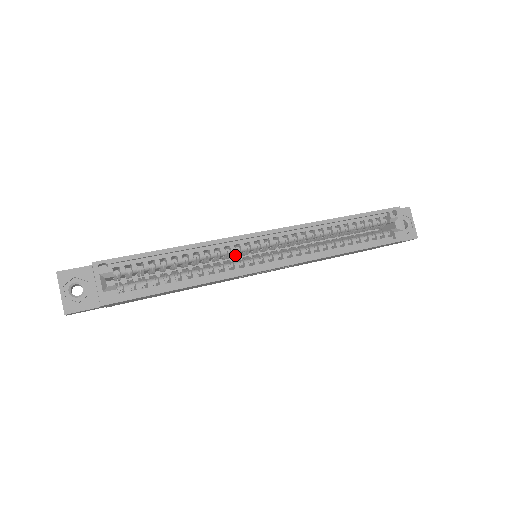
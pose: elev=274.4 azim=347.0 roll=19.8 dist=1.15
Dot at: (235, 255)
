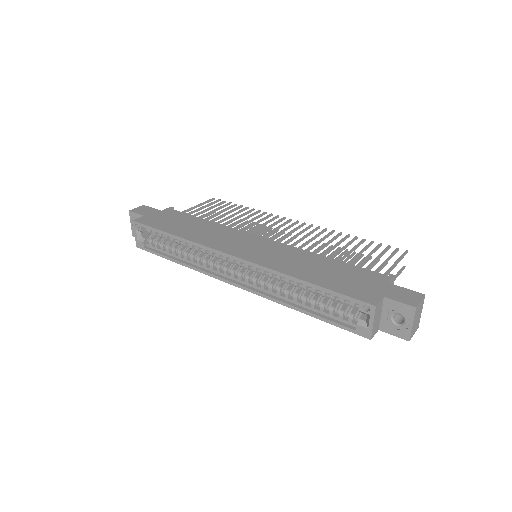
Dot at: occluded
